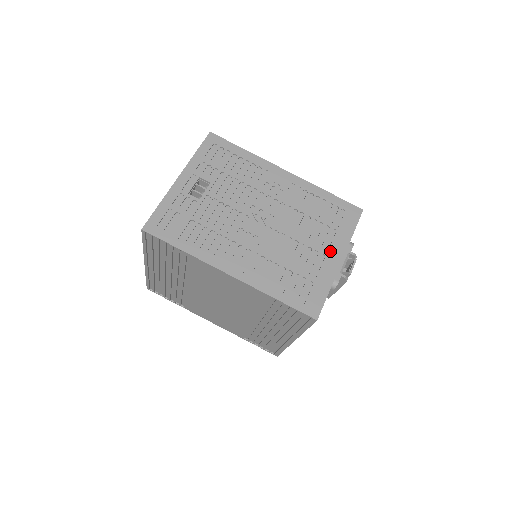
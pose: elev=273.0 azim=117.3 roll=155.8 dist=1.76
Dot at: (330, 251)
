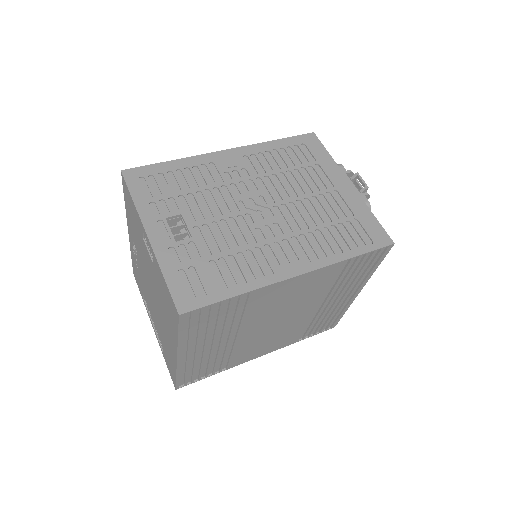
Dot at: (335, 184)
